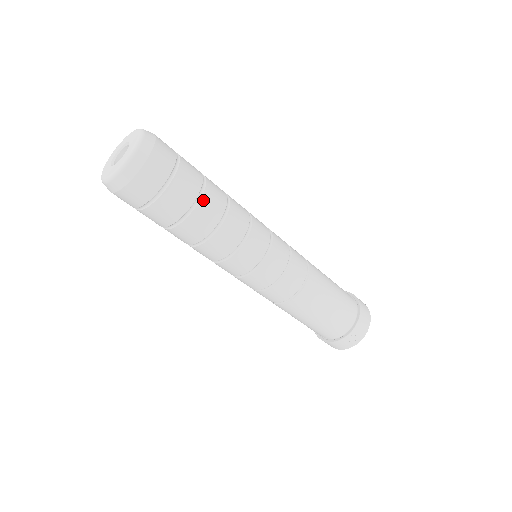
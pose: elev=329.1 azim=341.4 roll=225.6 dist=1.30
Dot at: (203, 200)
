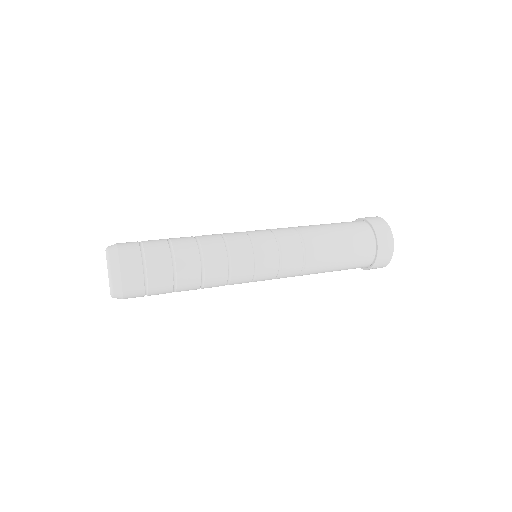
Dot at: (179, 283)
